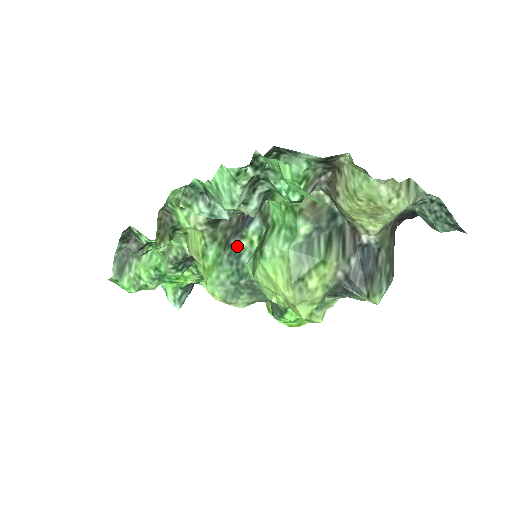
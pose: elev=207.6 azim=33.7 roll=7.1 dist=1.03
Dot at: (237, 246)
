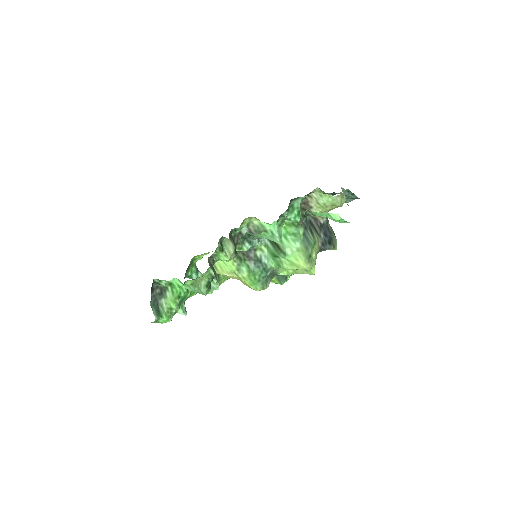
Dot at: (256, 256)
